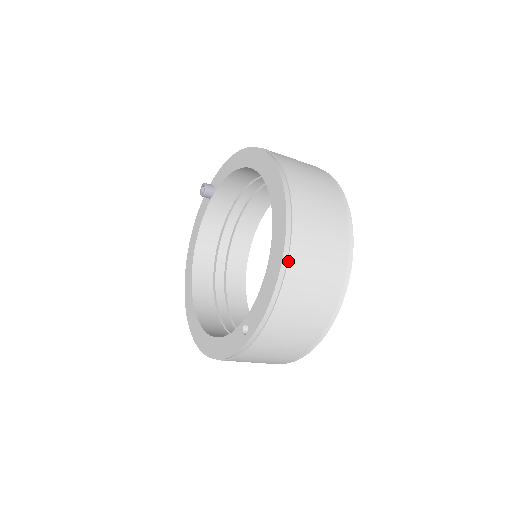
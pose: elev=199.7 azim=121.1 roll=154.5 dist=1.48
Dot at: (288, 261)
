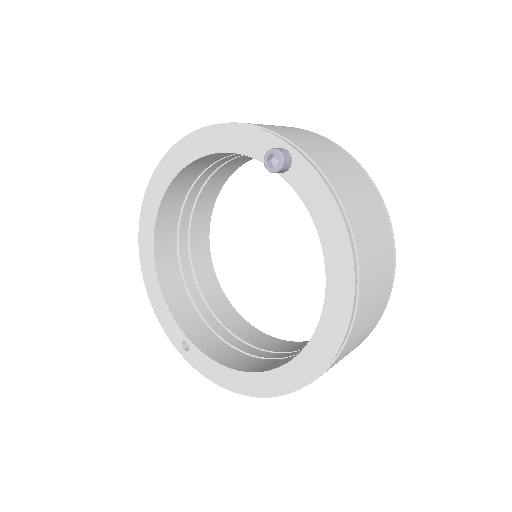
Dot at: occluded
